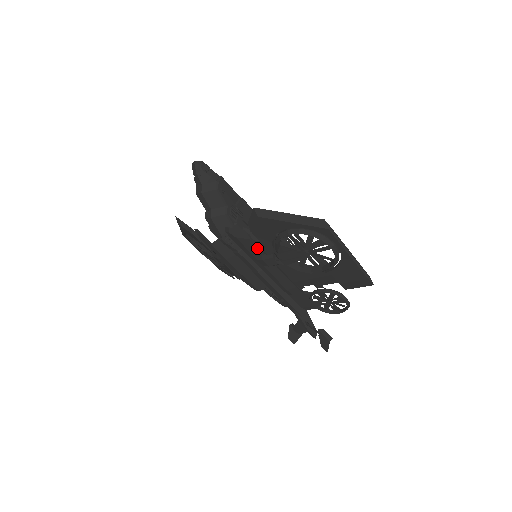
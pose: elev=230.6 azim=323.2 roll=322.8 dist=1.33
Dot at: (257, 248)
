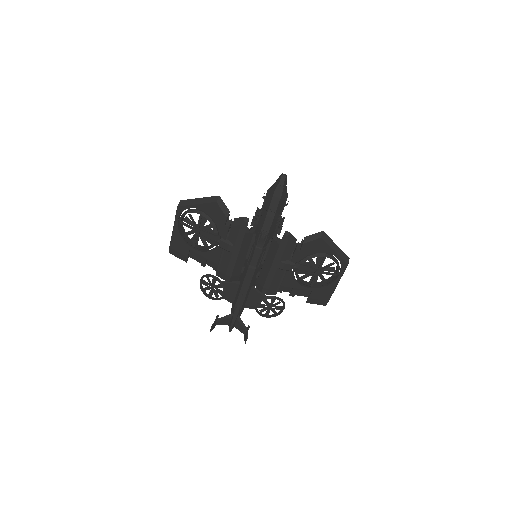
Dot at: (290, 254)
